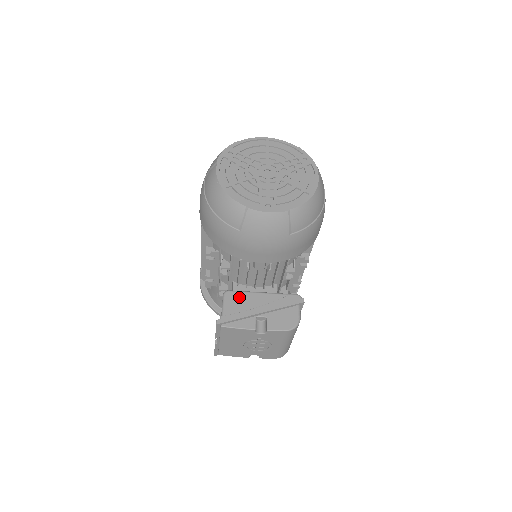
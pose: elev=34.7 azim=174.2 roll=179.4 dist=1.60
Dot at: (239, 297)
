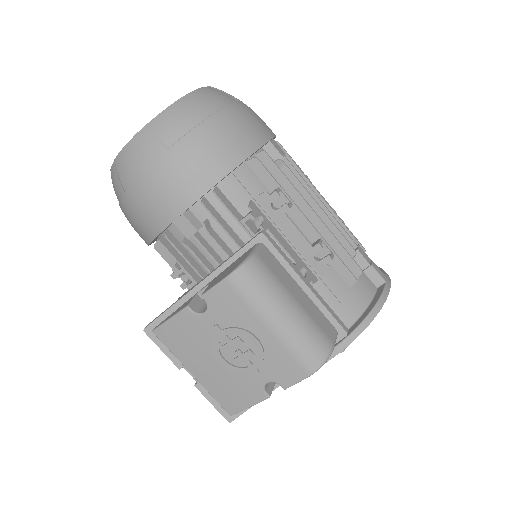
Dot at: occluded
